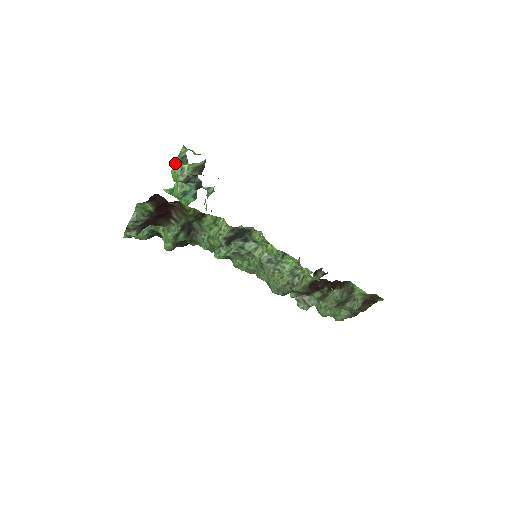
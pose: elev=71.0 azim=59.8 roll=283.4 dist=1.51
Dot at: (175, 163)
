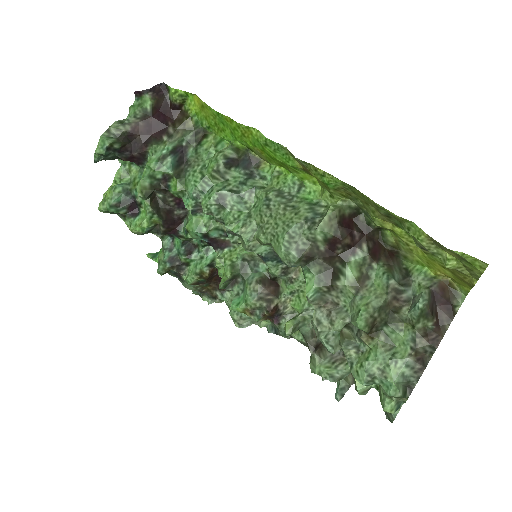
Dot at: occluded
